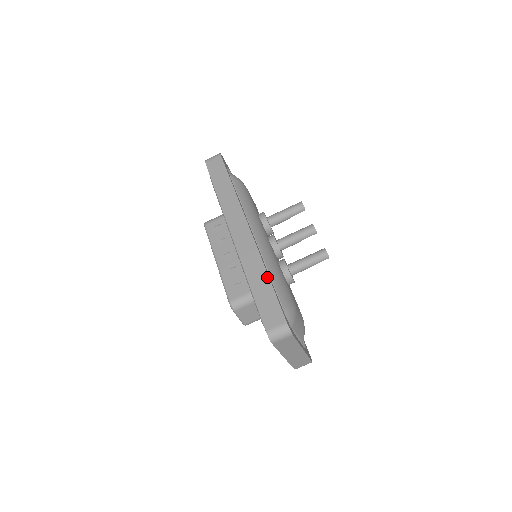
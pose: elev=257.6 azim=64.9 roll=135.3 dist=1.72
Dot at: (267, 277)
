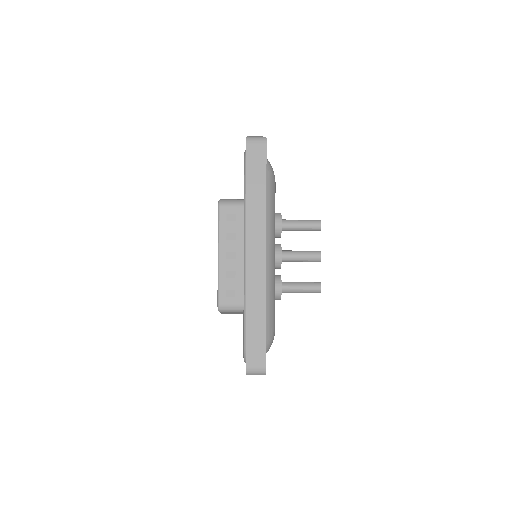
Dot at: (264, 317)
